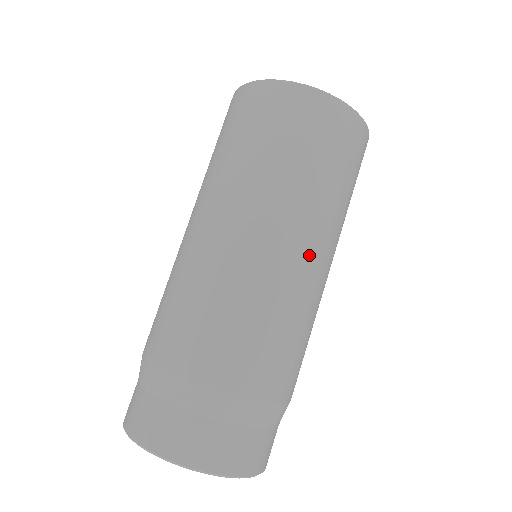
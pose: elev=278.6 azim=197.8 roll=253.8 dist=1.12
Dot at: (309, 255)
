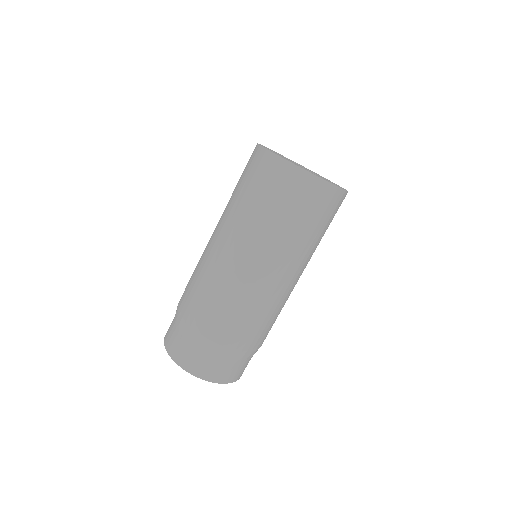
Dot at: (298, 278)
